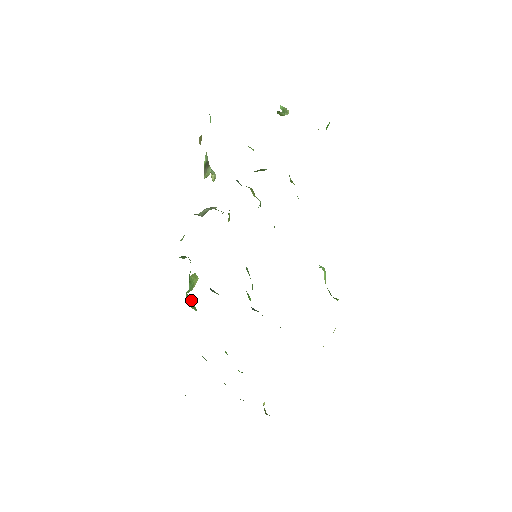
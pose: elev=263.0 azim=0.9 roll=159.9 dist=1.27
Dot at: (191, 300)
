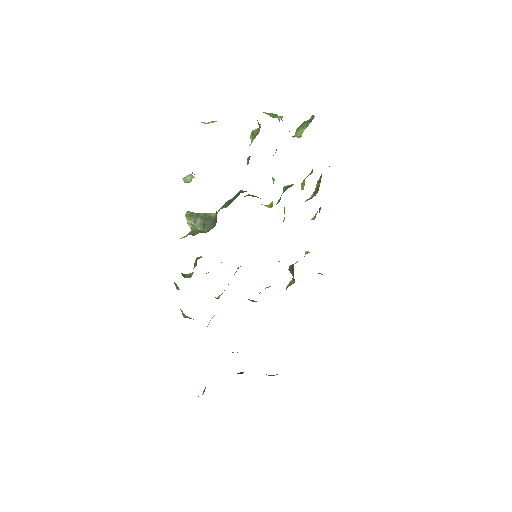
Dot at: (181, 310)
